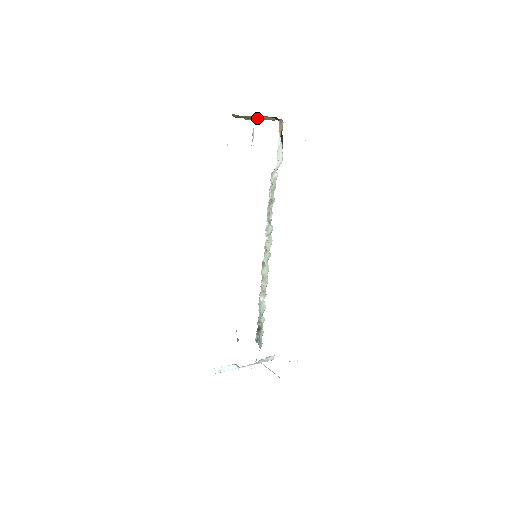
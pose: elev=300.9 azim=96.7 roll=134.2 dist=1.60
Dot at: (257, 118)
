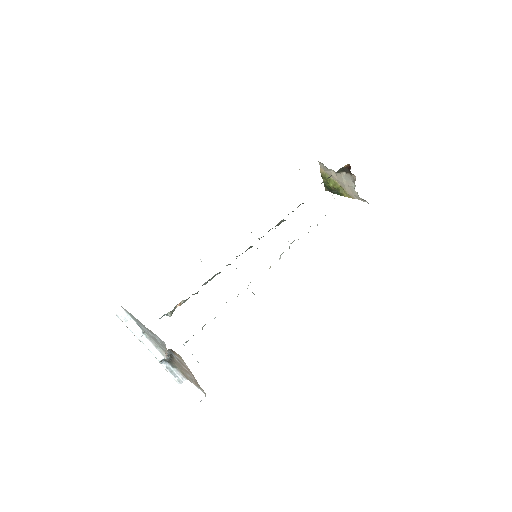
Dot at: (340, 190)
